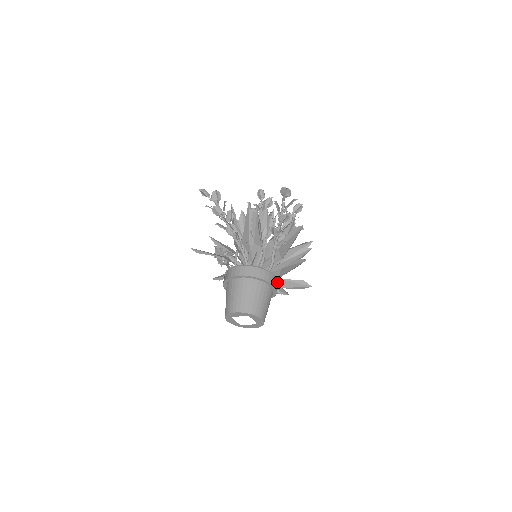
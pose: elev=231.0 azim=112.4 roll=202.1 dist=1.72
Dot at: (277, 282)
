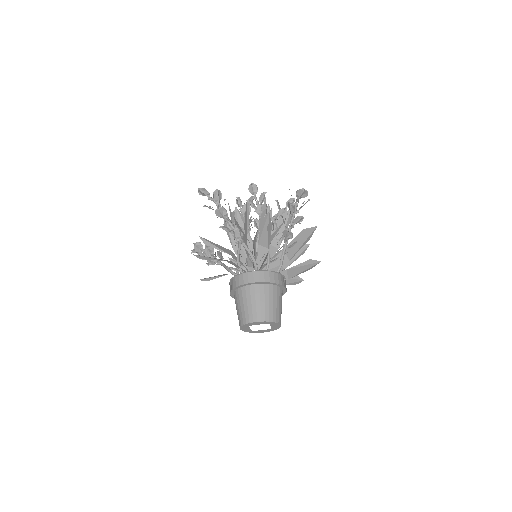
Dot at: occluded
